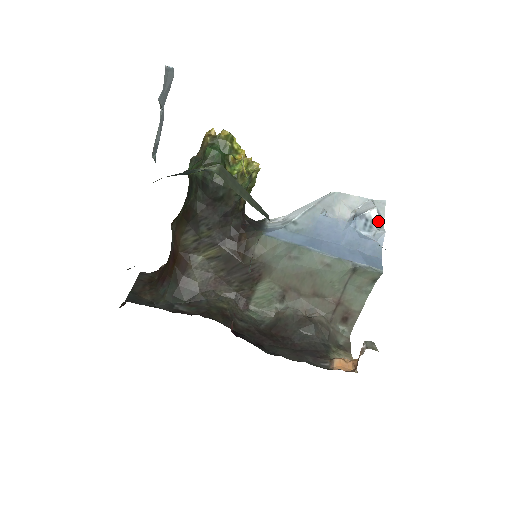
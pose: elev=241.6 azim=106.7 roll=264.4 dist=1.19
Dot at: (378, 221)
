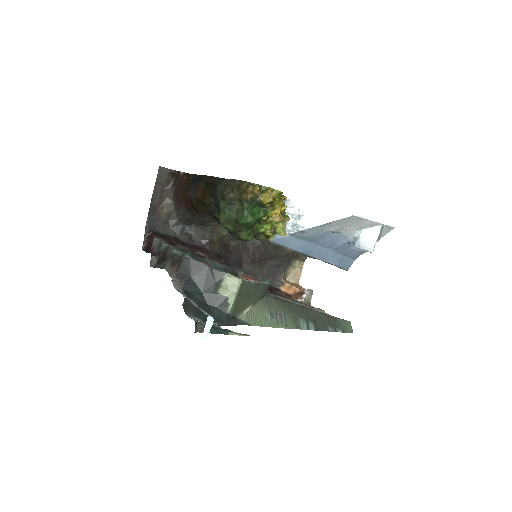
Dot at: occluded
